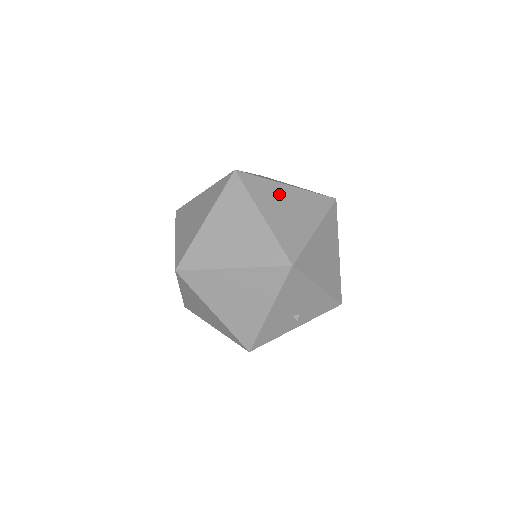
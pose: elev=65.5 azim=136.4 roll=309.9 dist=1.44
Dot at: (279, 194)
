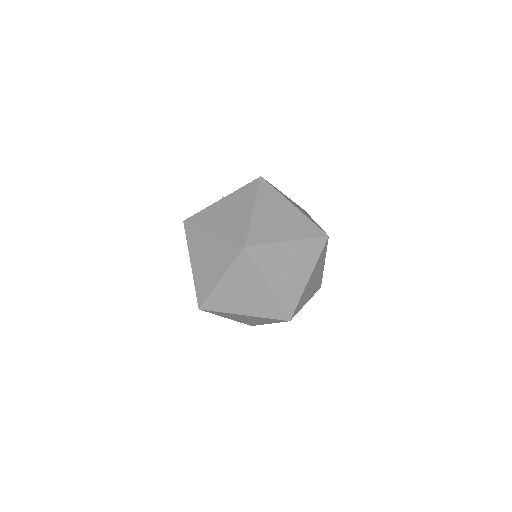
Dot at: (282, 256)
